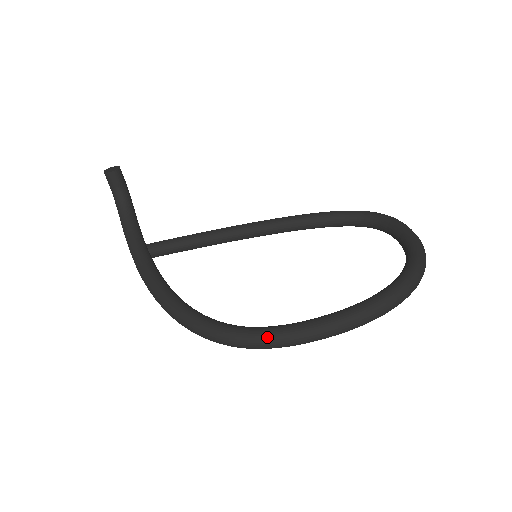
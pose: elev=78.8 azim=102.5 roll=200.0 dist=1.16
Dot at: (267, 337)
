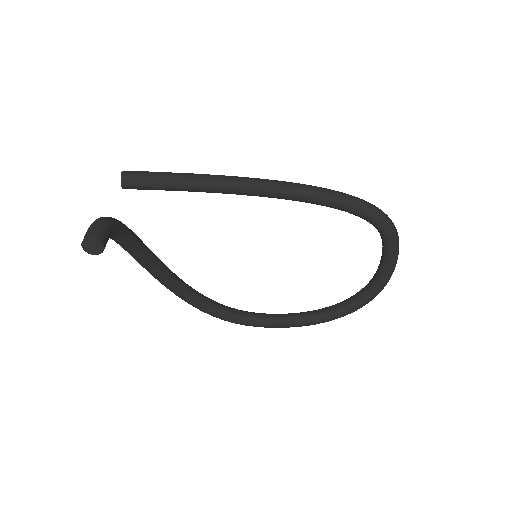
Dot at: occluded
